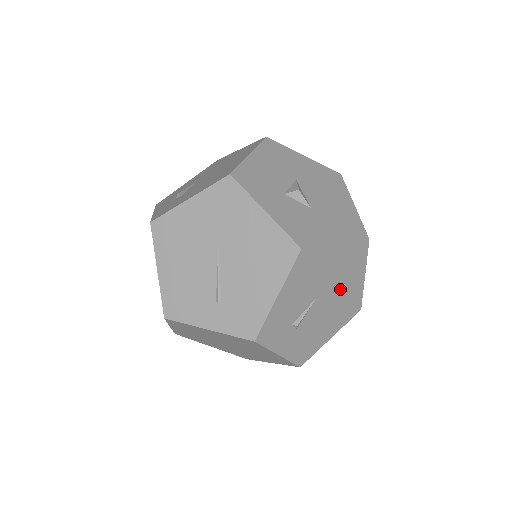
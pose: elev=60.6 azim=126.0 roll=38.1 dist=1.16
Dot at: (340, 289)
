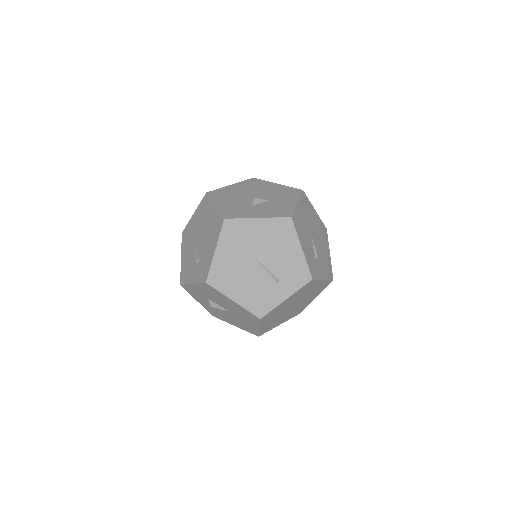
Dot at: (314, 225)
